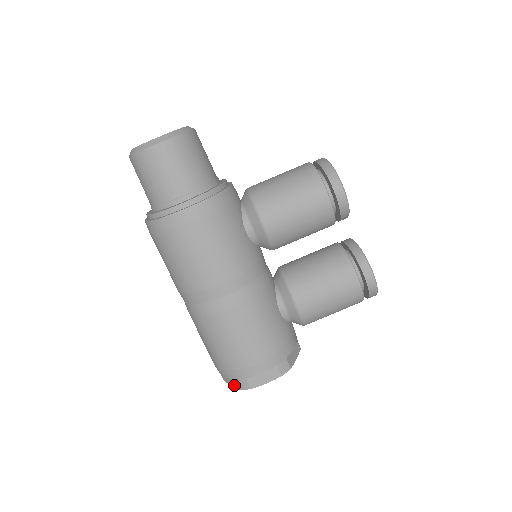
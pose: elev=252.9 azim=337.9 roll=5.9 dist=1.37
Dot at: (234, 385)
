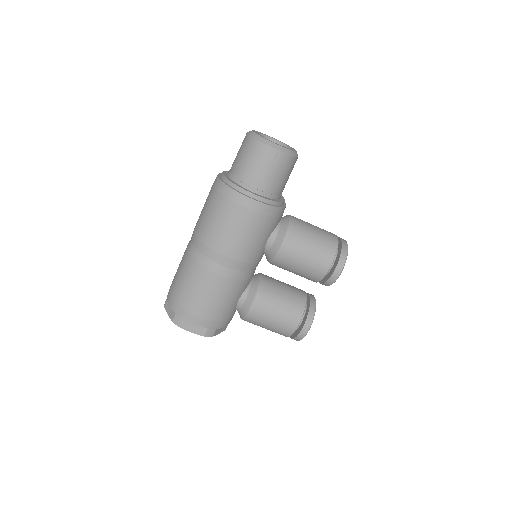
Dot at: (170, 315)
